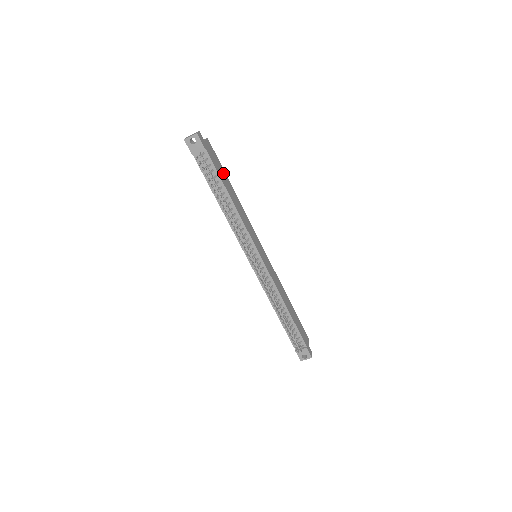
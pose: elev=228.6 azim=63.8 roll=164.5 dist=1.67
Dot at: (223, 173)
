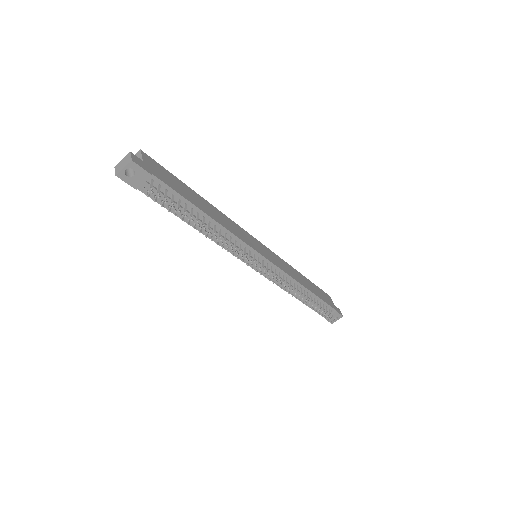
Dot at: (182, 186)
